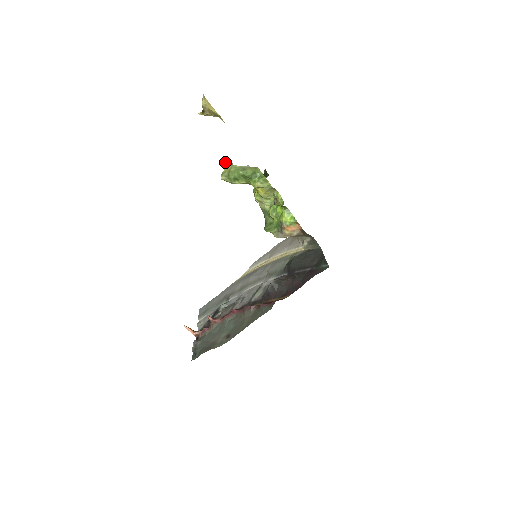
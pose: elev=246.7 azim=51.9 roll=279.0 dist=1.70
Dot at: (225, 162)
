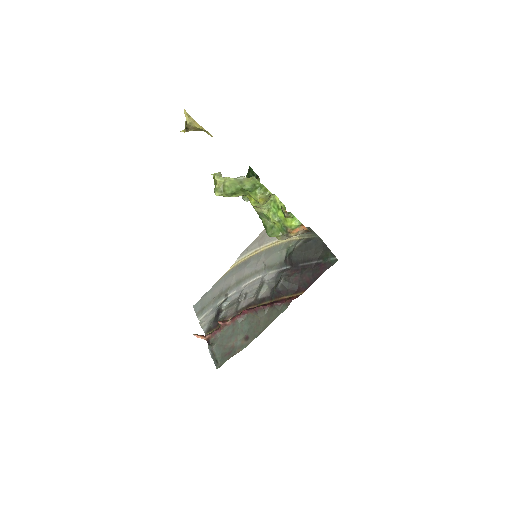
Dot at: (213, 174)
